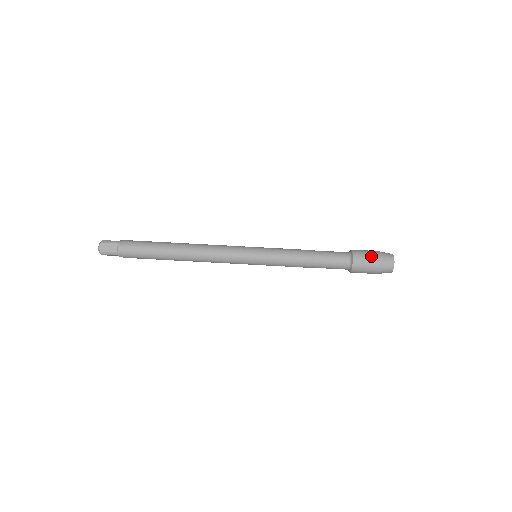
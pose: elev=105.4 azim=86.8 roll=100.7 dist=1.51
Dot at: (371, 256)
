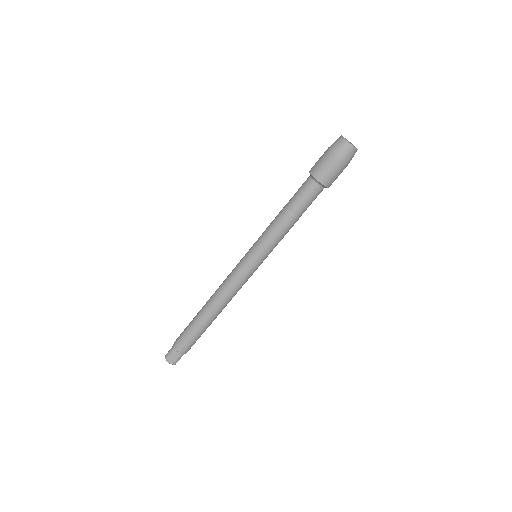
Dot at: (327, 161)
